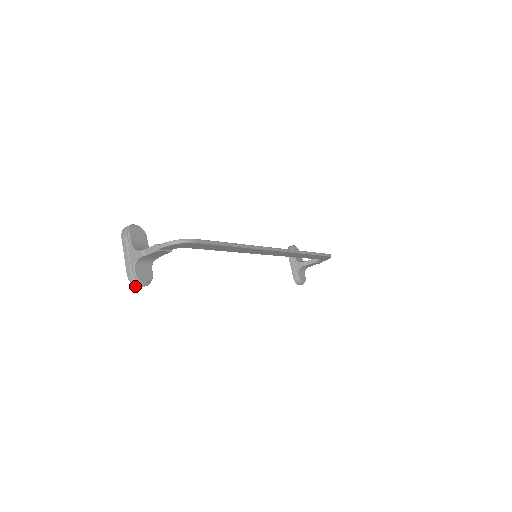
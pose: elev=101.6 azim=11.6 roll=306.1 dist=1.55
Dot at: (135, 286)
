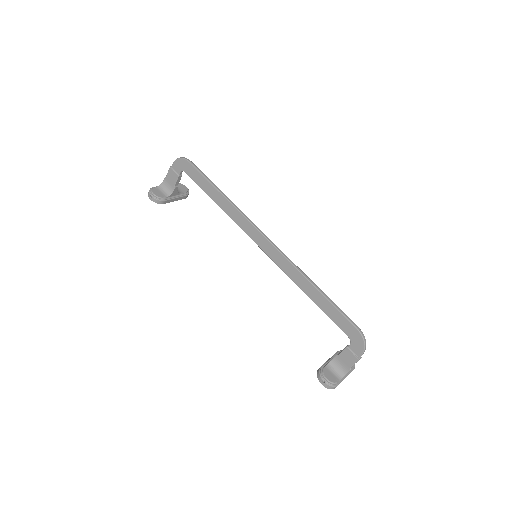
Dot at: (148, 196)
